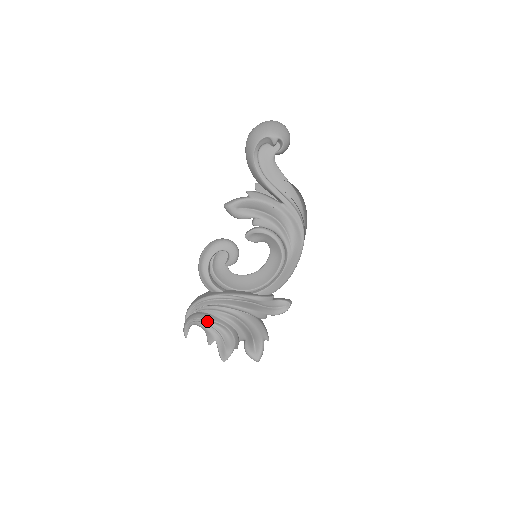
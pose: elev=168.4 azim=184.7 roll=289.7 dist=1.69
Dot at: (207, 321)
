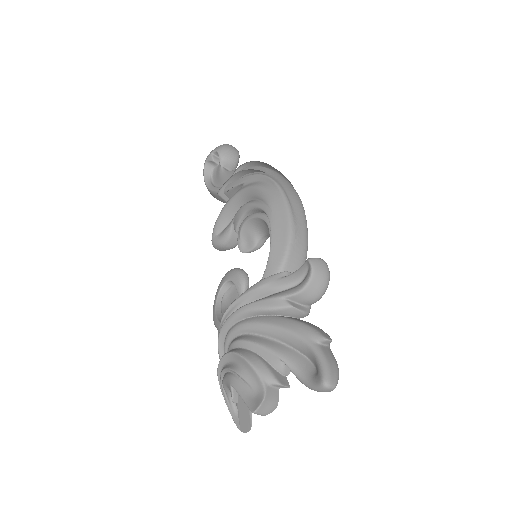
Dot at: (222, 369)
